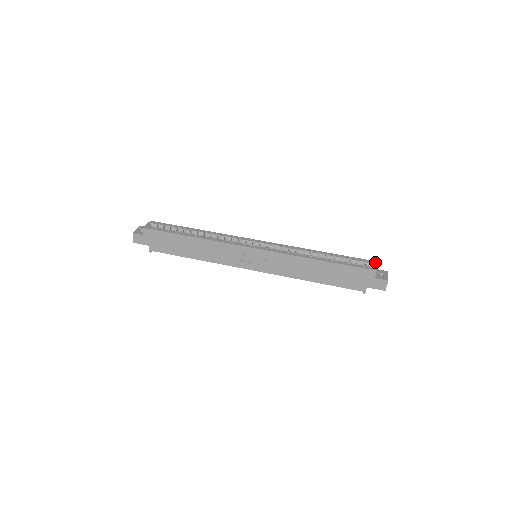
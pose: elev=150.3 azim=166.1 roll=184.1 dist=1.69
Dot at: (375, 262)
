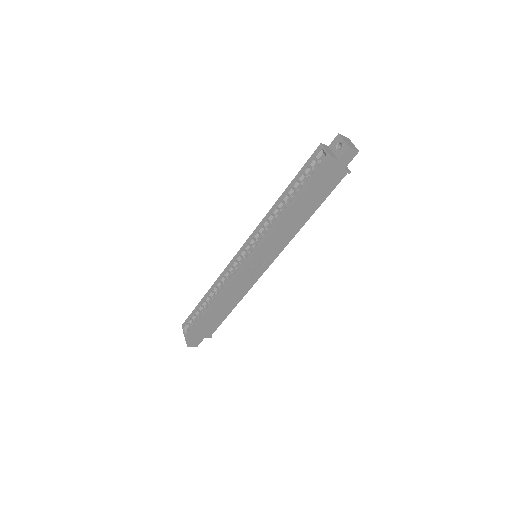
Dot at: (320, 147)
